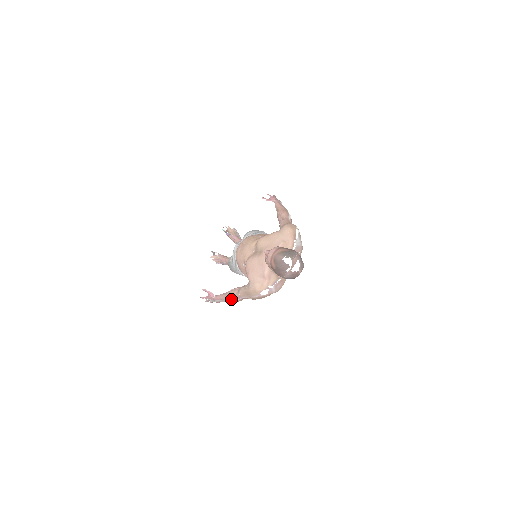
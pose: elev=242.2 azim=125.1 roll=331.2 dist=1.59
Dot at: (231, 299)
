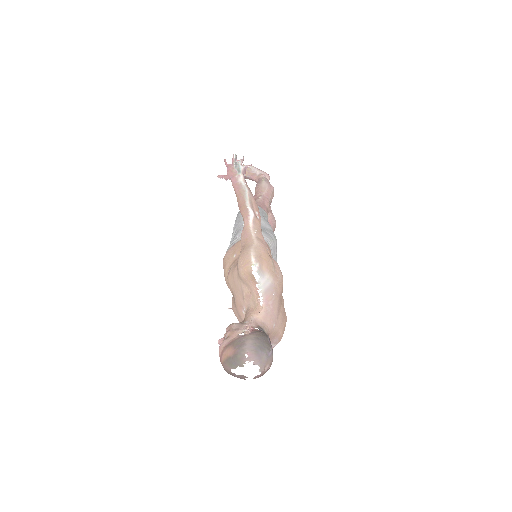
Dot at: occluded
